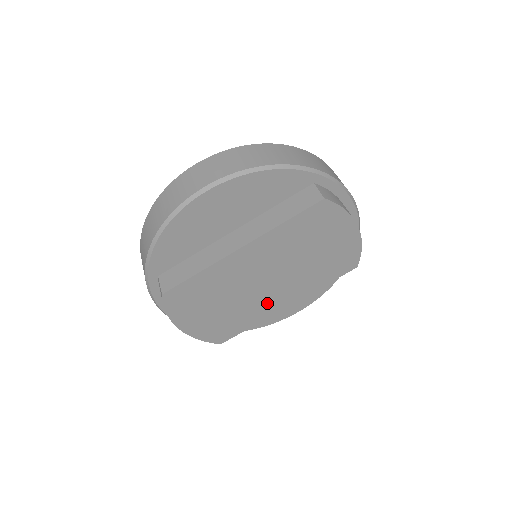
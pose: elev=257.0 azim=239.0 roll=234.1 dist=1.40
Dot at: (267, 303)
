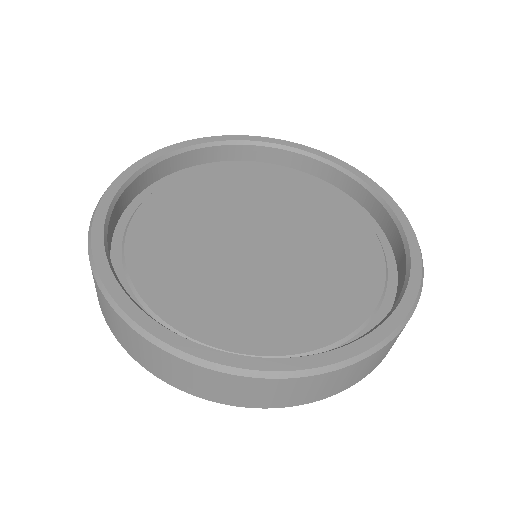
Dot at: occluded
